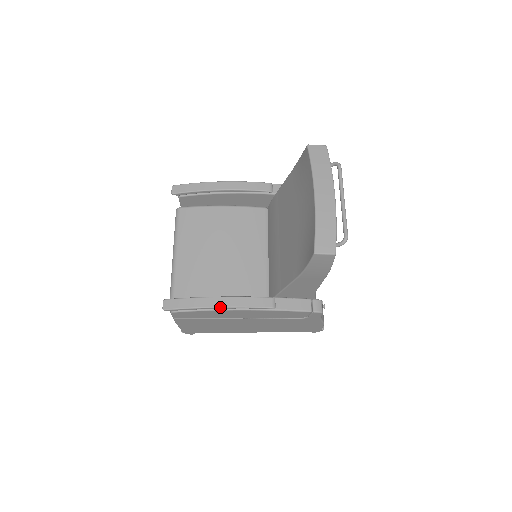
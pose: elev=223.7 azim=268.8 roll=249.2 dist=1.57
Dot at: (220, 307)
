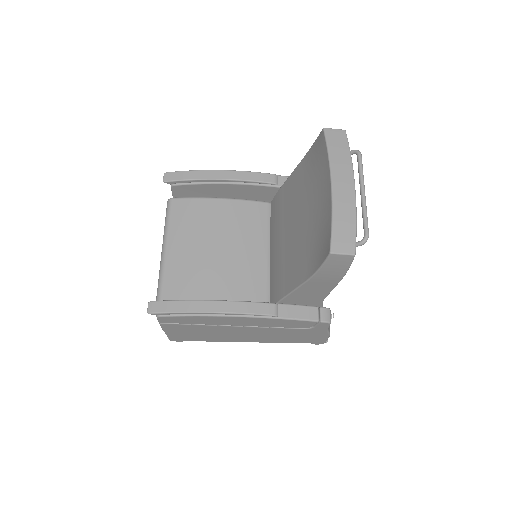
Dot at: (214, 312)
